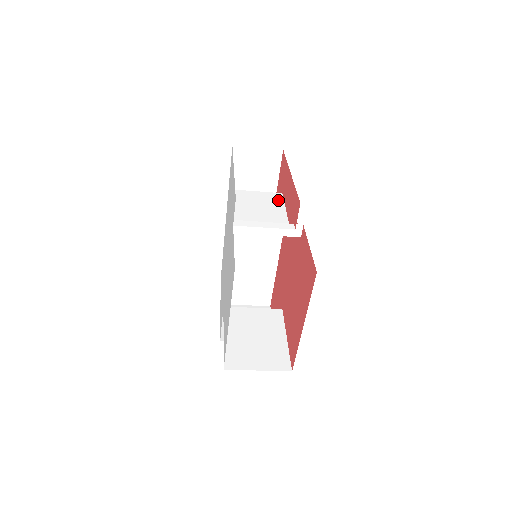
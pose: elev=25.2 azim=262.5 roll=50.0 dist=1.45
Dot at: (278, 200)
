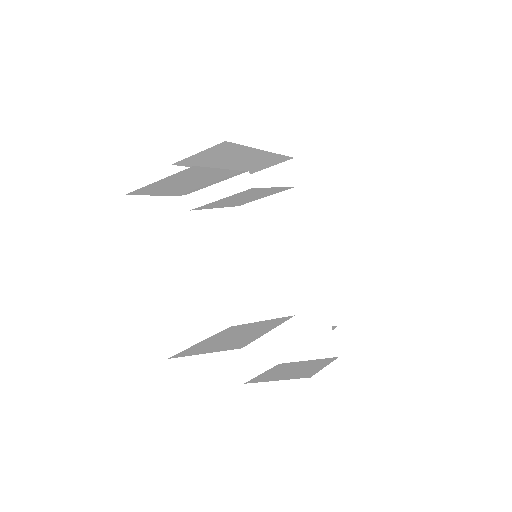
Dot at: (274, 192)
